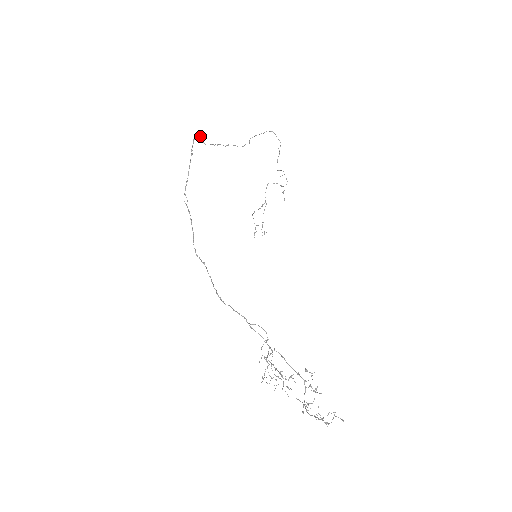
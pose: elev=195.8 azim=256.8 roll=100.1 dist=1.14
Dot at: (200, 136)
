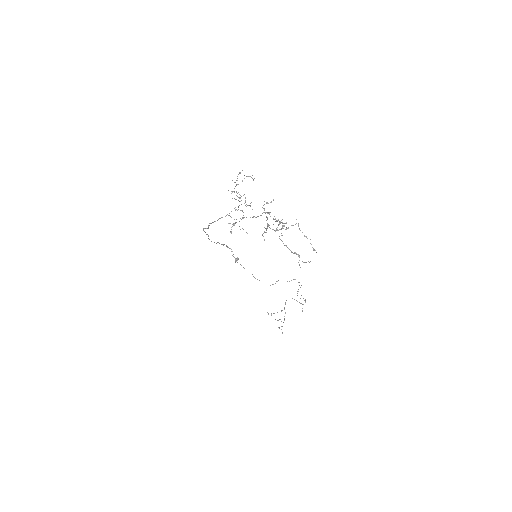
Dot at: occluded
